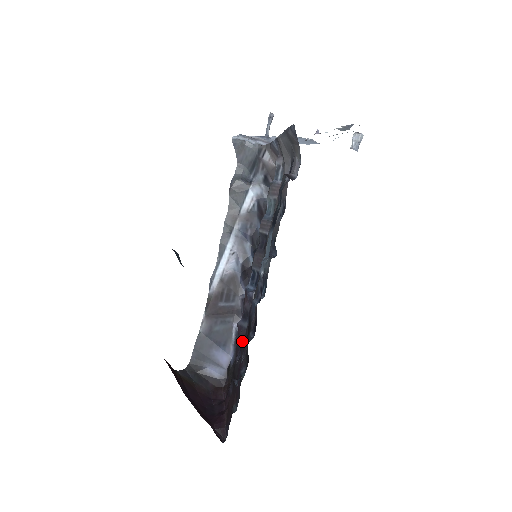
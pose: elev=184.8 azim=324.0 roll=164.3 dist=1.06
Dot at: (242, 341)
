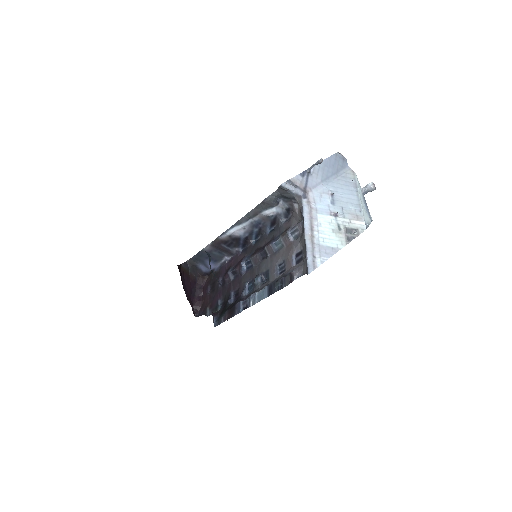
Dot at: (226, 283)
